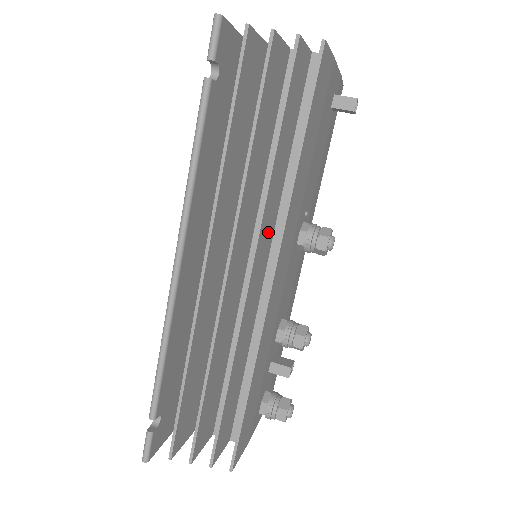
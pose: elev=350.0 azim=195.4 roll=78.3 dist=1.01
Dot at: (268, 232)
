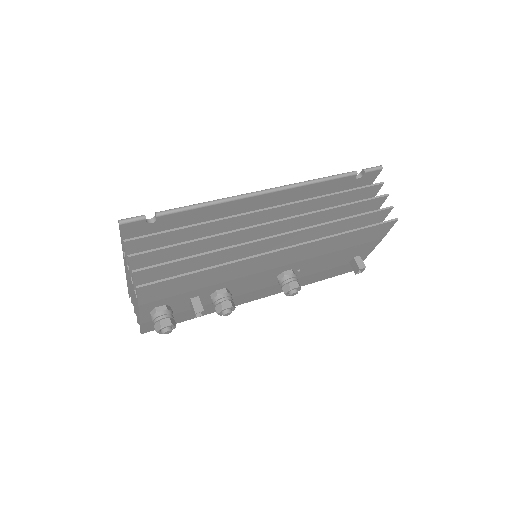
Dot at: (295, 241)
